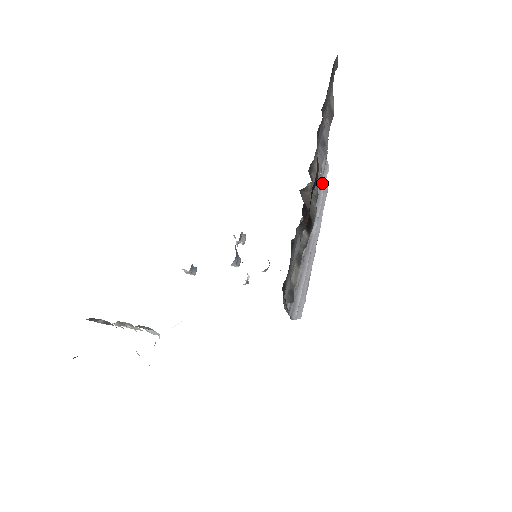
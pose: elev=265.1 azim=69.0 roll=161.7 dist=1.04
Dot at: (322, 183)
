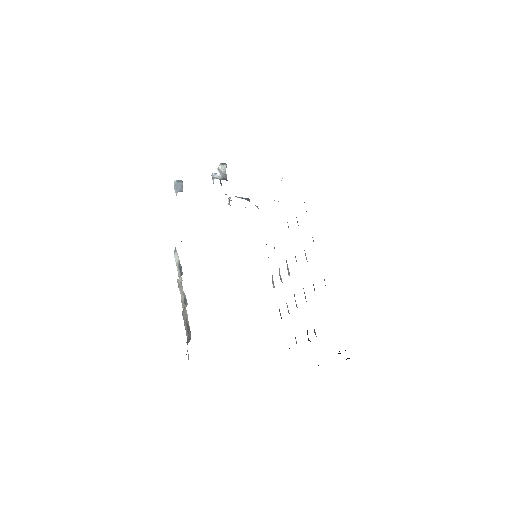
Dot at: occluded
